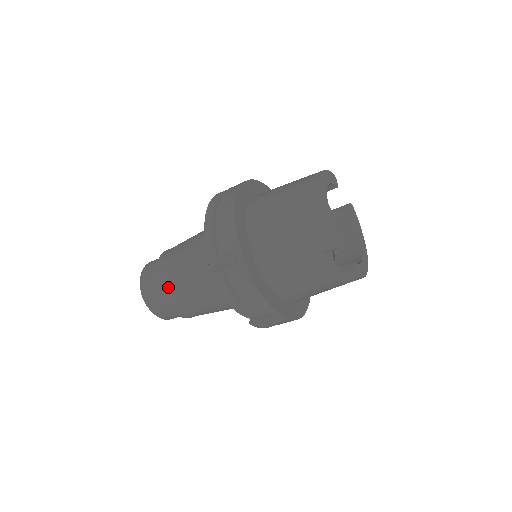
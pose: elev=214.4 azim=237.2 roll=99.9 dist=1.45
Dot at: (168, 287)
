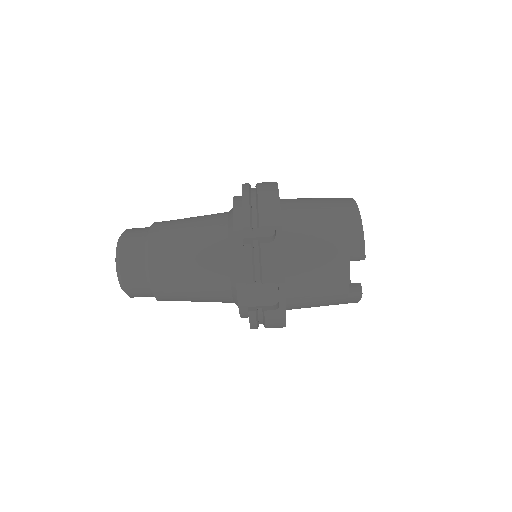
Dot at: (161, 253)
